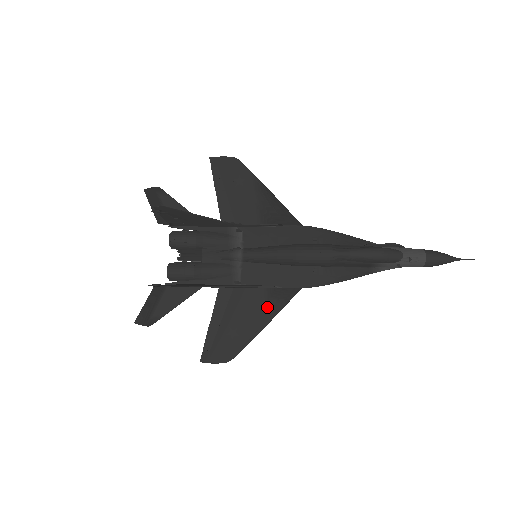
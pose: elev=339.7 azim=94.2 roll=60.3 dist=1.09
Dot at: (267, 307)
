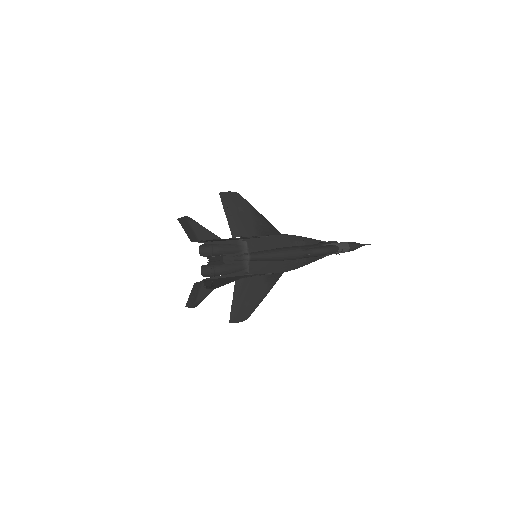
Dot at: (266, 286)
